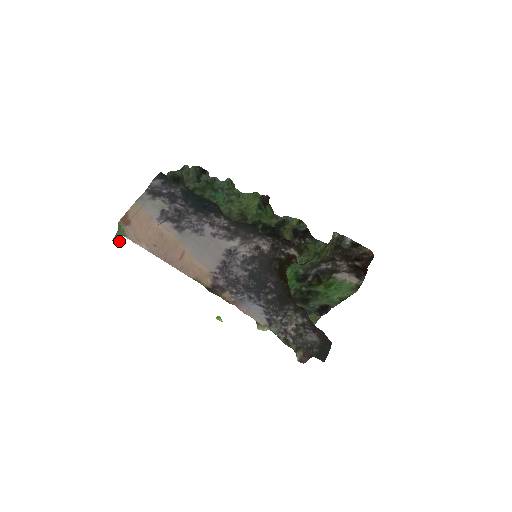
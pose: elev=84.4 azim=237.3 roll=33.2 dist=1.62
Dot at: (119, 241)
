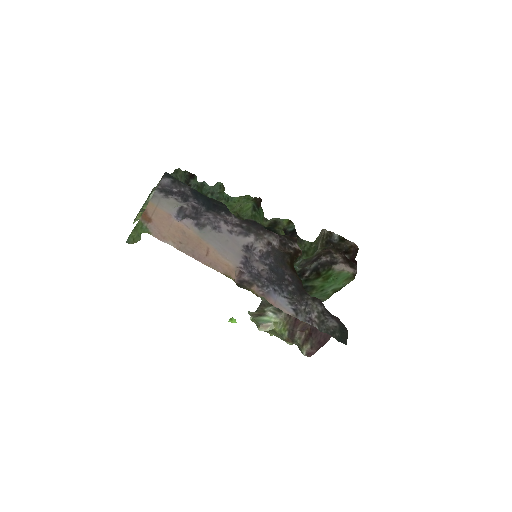
Dot at: (136, 242)
